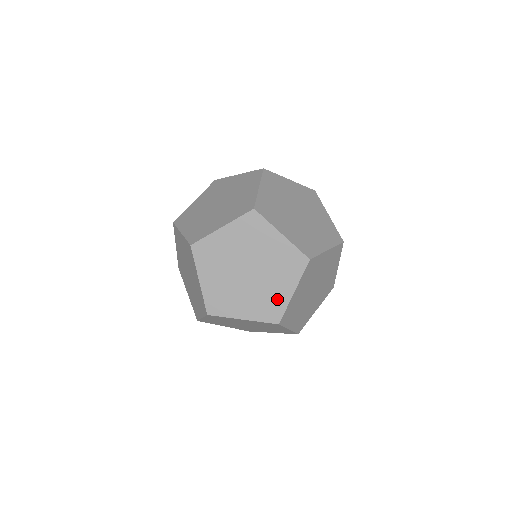
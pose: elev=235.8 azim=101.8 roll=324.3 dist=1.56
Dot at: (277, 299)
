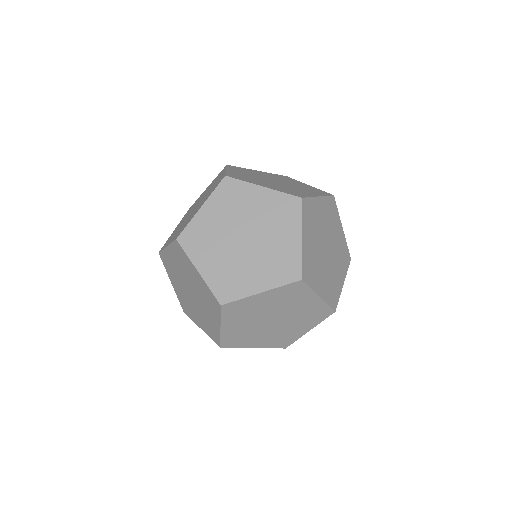
Dot at: (301, 193)
